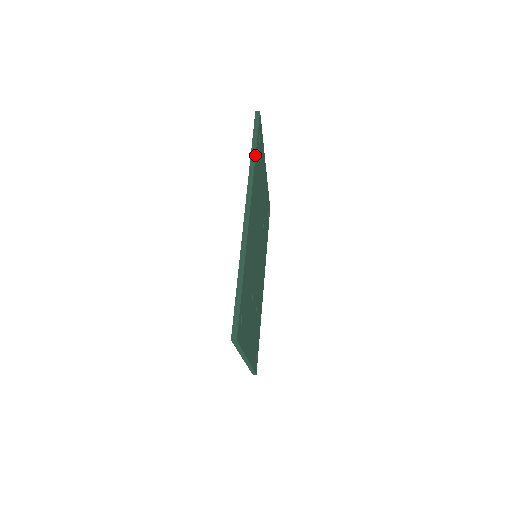
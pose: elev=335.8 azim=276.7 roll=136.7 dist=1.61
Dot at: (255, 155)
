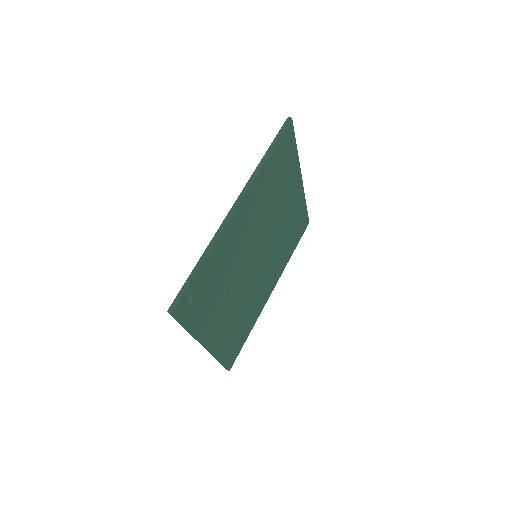
Dot at: (268, 156)
